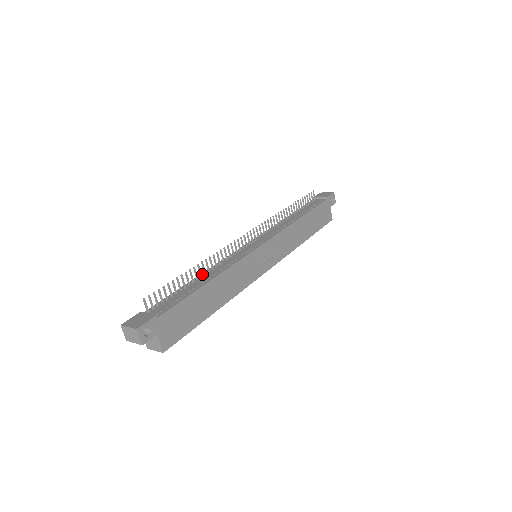
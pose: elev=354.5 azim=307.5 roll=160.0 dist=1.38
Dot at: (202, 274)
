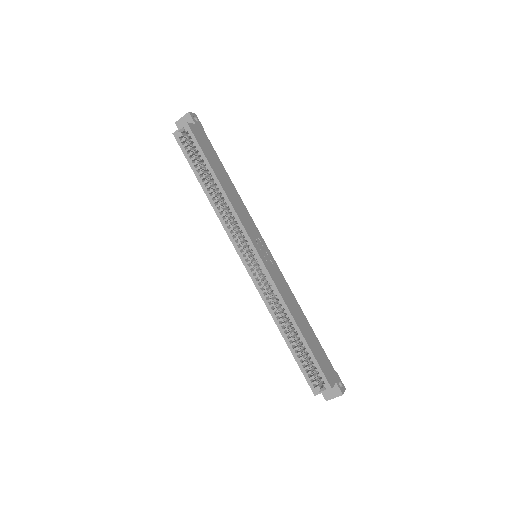
Dot at: occluded
